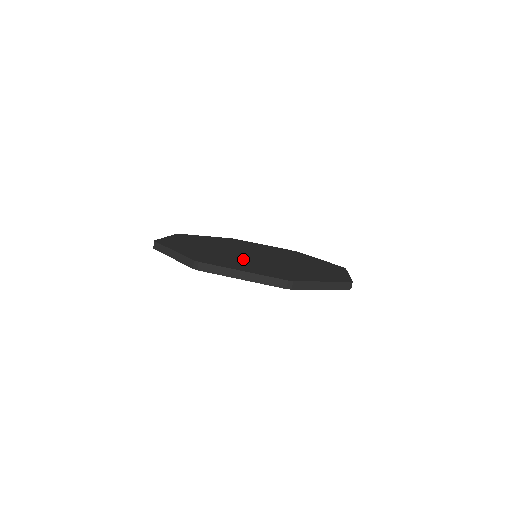
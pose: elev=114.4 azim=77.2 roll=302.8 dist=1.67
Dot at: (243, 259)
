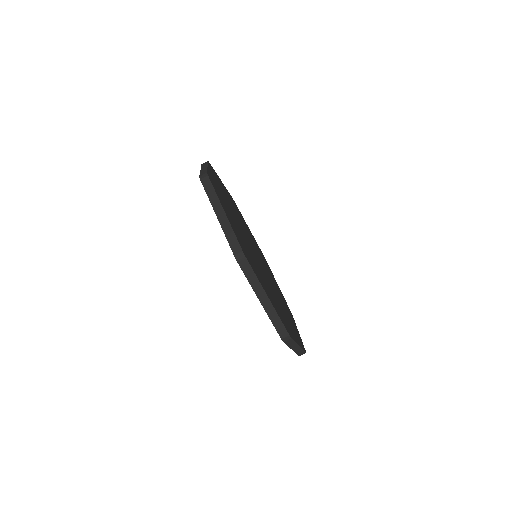
Dot at: occluded
